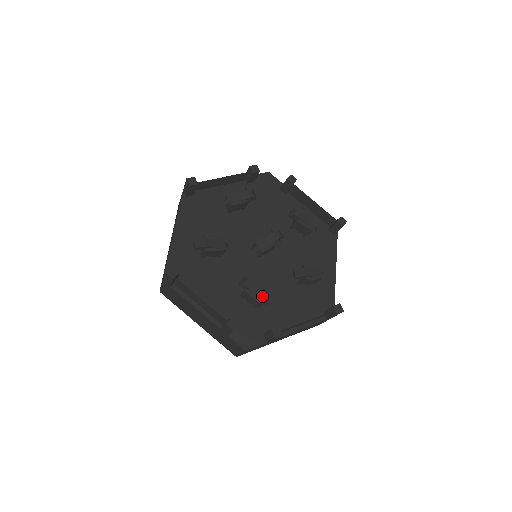
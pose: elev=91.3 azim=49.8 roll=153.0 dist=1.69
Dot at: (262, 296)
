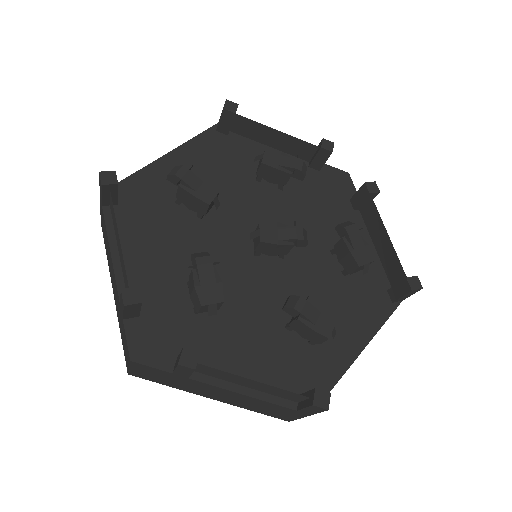
Dot at: (211, 294)
